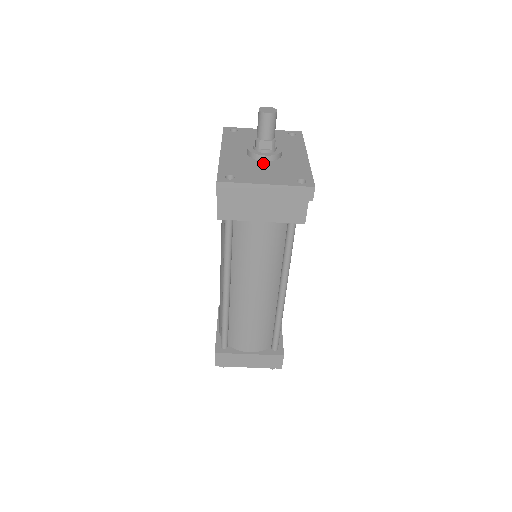
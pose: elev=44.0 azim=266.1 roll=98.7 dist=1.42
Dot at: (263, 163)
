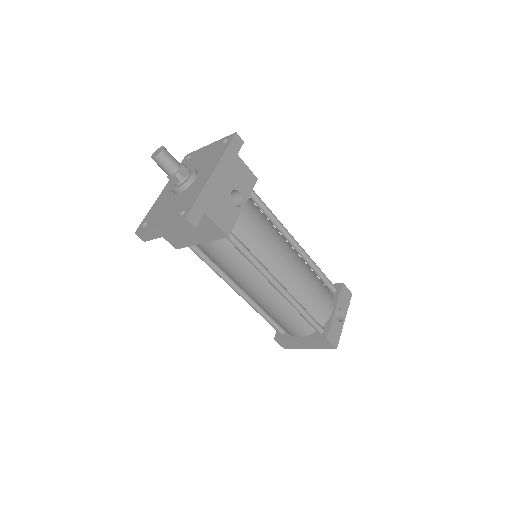
Dot at: (175, 197)
